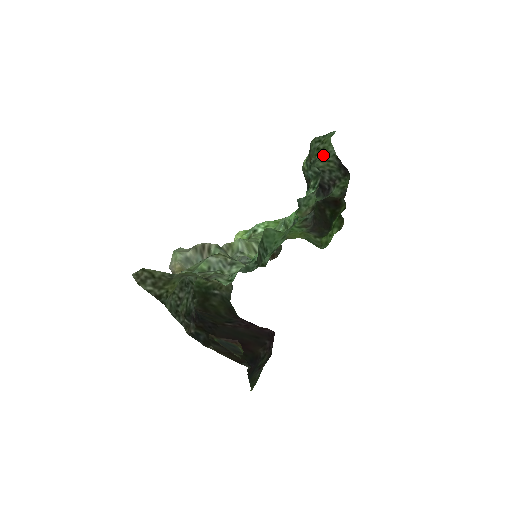
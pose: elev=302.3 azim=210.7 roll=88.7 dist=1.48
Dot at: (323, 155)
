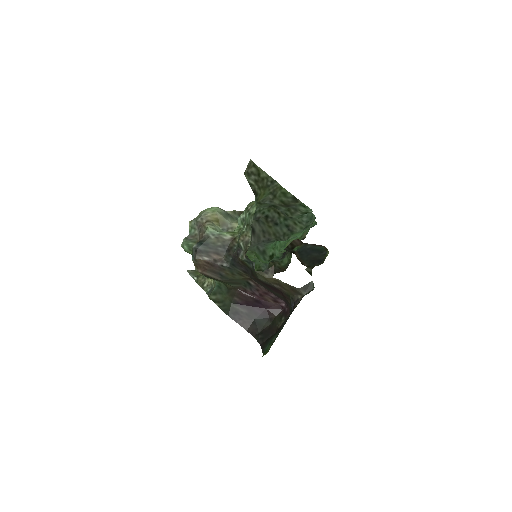
Dot at: occluded
